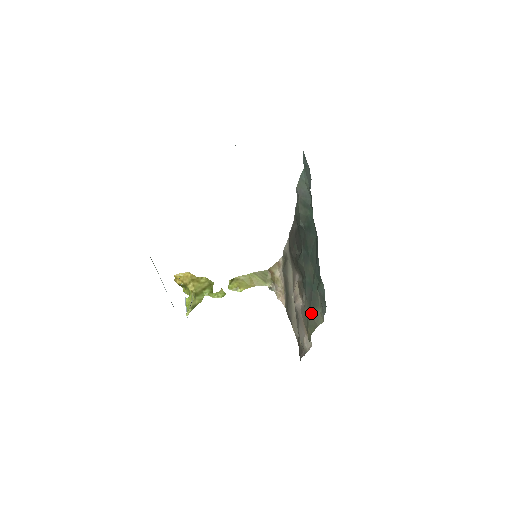
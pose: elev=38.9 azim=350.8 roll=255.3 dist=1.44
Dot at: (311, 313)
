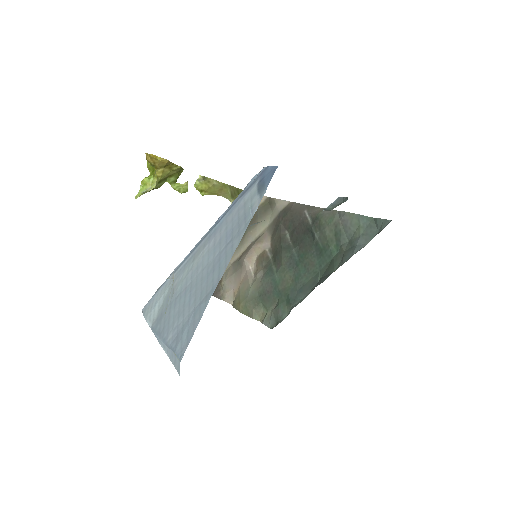
Dot at: (255, 301)
